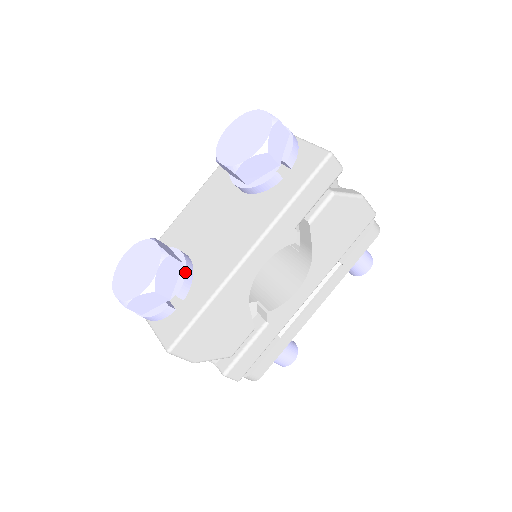
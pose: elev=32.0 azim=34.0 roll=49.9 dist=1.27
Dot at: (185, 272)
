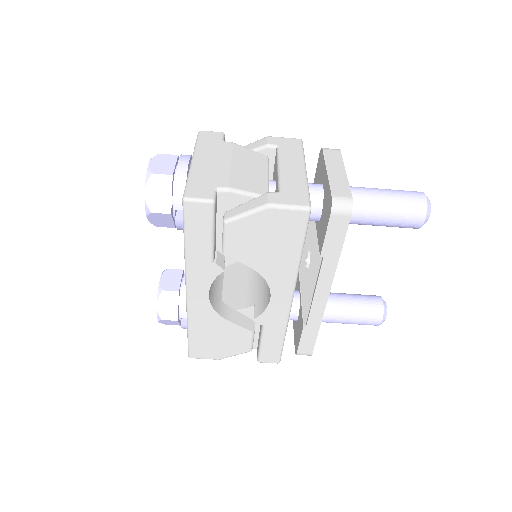
Dot at: (181, 298)
